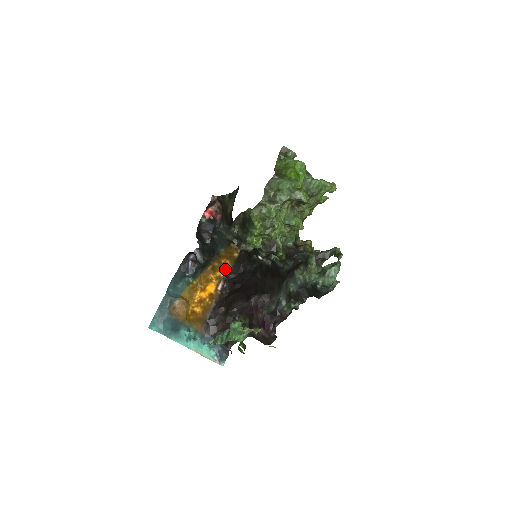
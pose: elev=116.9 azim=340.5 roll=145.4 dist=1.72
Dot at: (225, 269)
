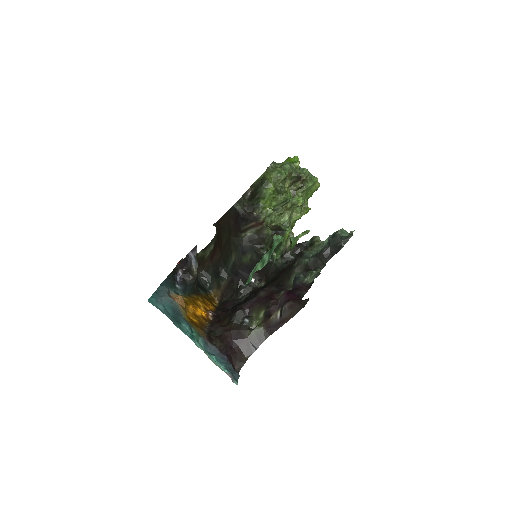
Dot at: (209, 307)
